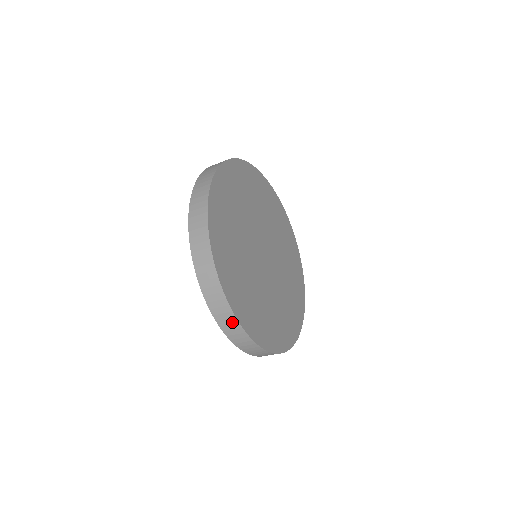
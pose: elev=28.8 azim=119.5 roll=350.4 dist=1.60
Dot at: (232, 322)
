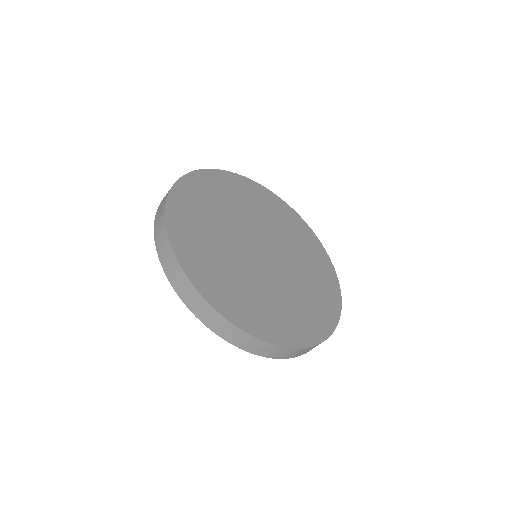
Dot at: (175, 267)
